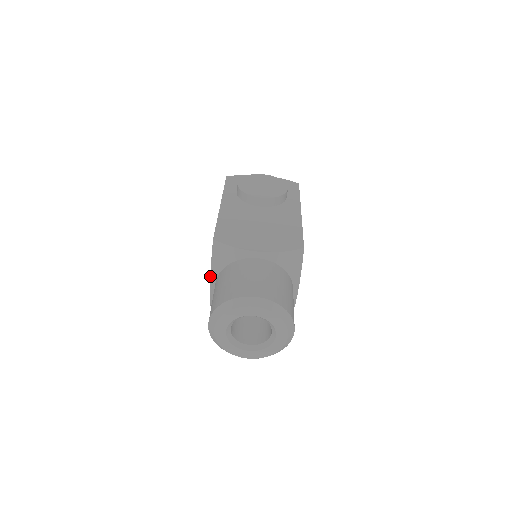
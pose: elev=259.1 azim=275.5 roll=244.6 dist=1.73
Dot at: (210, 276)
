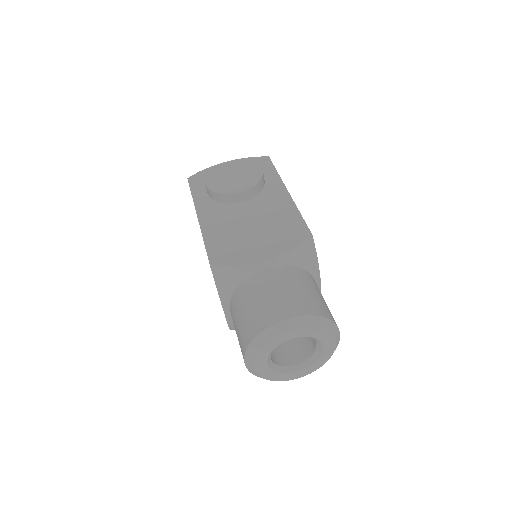
Dot at: (221, 304)
